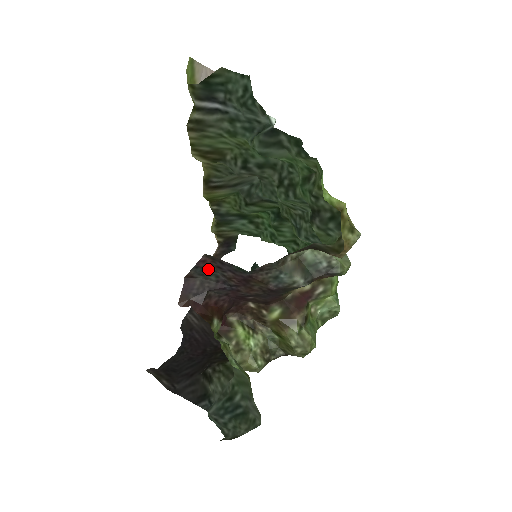
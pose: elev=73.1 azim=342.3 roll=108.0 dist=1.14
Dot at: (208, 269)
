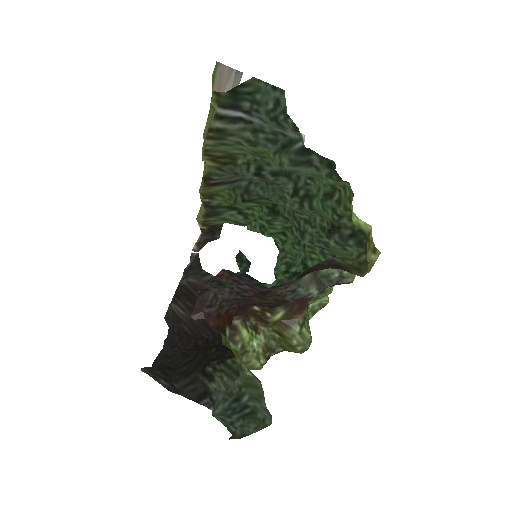
Dot at: (223, 282)
